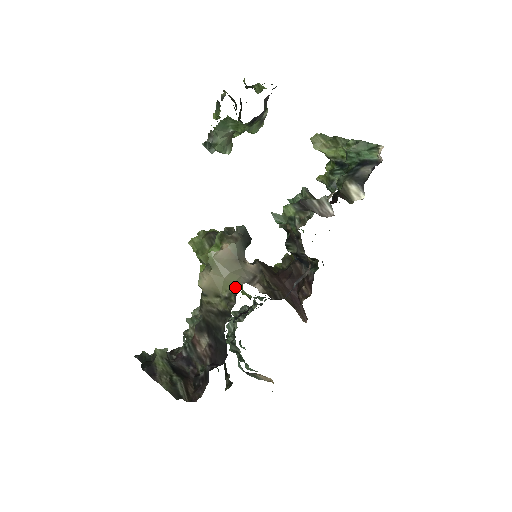
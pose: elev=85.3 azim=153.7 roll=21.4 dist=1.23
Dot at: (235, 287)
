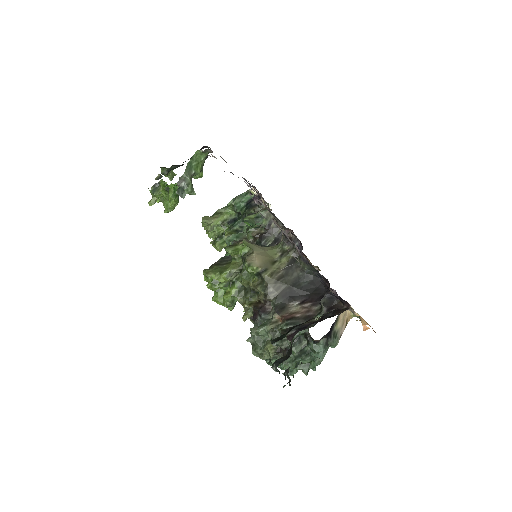
Dot at: (279, 246)
